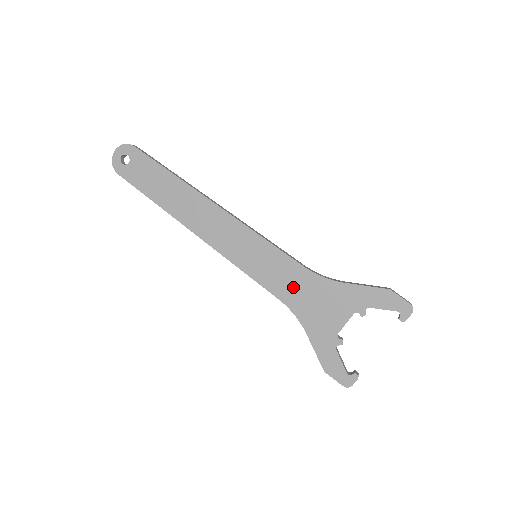
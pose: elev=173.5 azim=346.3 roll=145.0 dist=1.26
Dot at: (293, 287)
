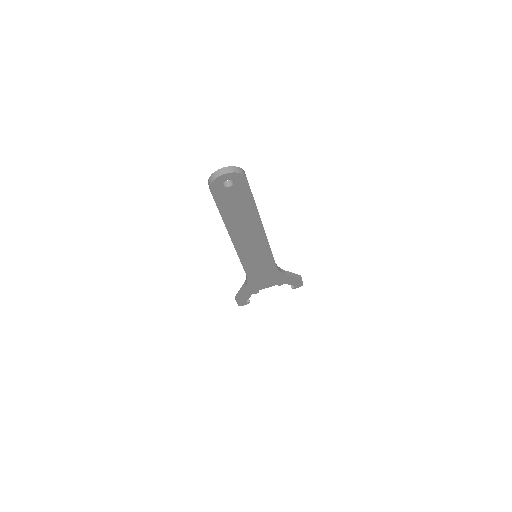
Dot at: (261, 273)
